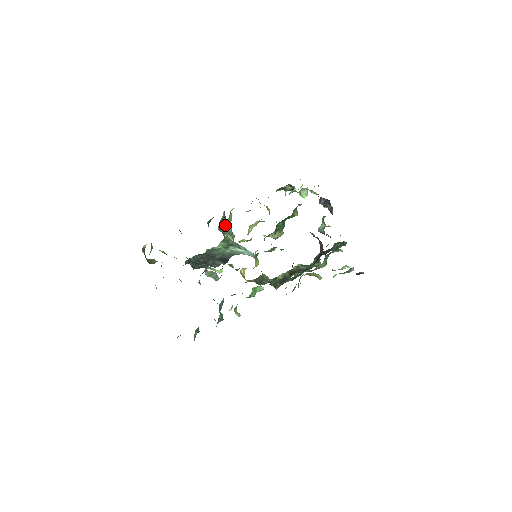
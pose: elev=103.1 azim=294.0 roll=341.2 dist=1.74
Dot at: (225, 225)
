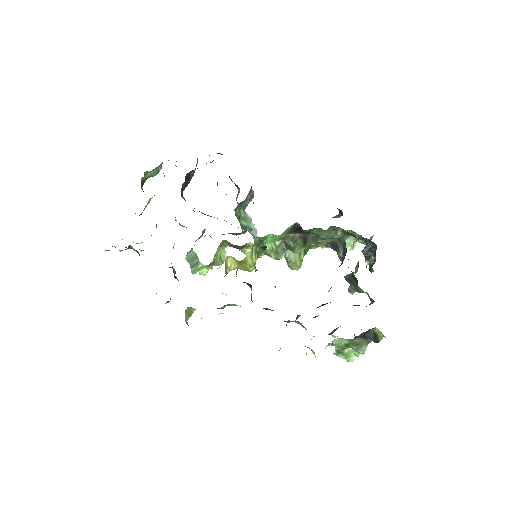
Dot at: (246, 199)
